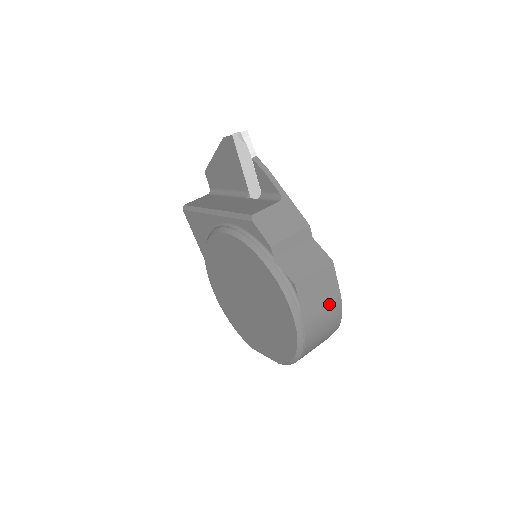
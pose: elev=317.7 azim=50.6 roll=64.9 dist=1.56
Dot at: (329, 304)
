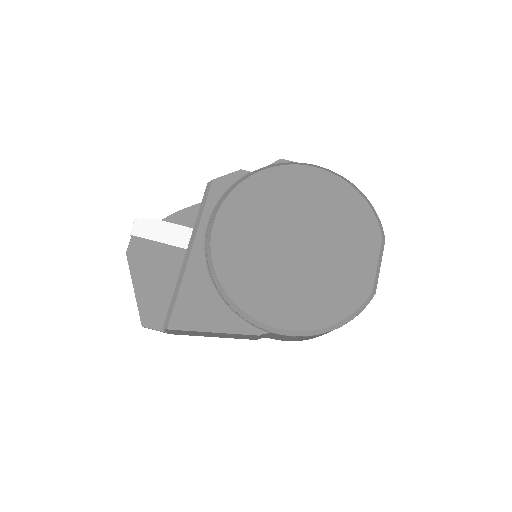
Dot at: occluded
